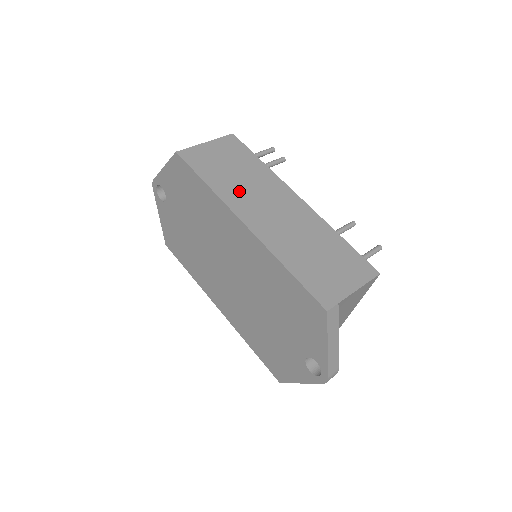
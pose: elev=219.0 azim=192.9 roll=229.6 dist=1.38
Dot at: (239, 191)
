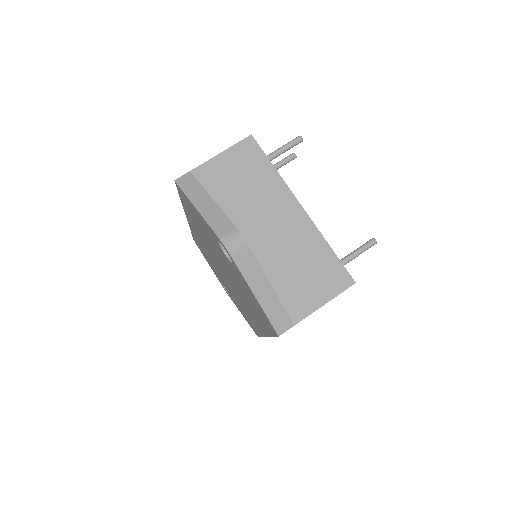
Dot at: occluded
